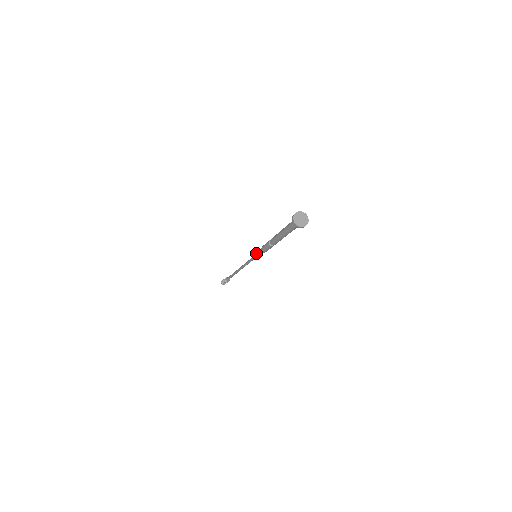
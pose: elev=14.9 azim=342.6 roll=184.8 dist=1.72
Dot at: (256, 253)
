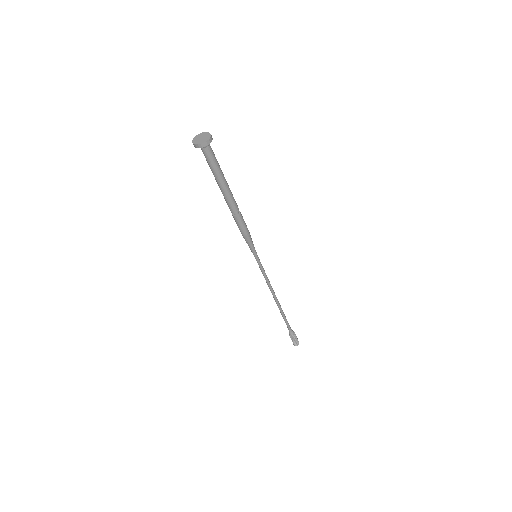
Dot at: (251, 249)
